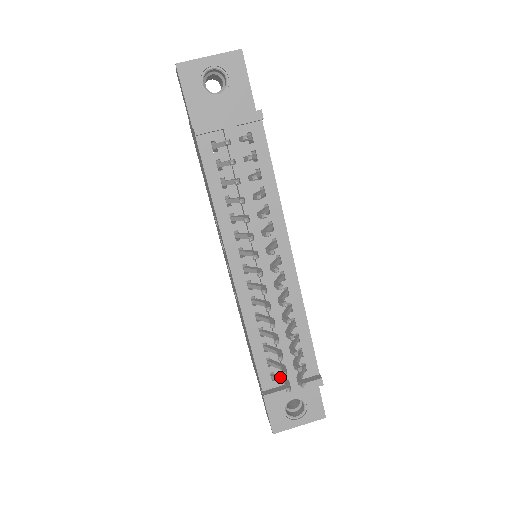
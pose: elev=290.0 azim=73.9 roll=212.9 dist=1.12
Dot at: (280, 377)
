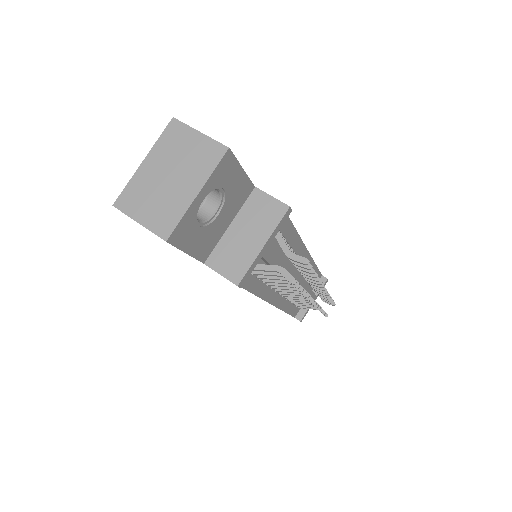
Dot at: occluded
